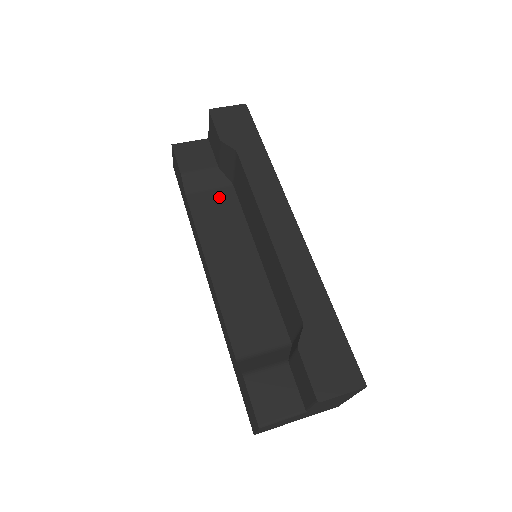
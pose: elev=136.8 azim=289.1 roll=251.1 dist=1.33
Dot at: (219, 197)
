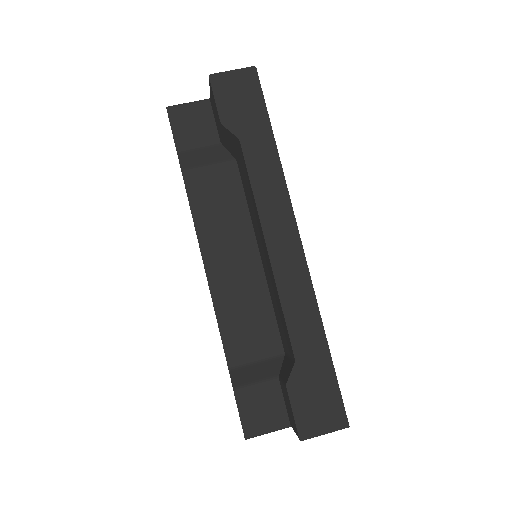
Dot at: (220, 178)
